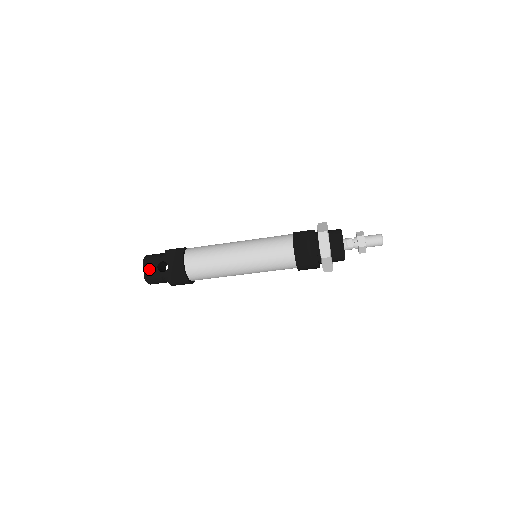
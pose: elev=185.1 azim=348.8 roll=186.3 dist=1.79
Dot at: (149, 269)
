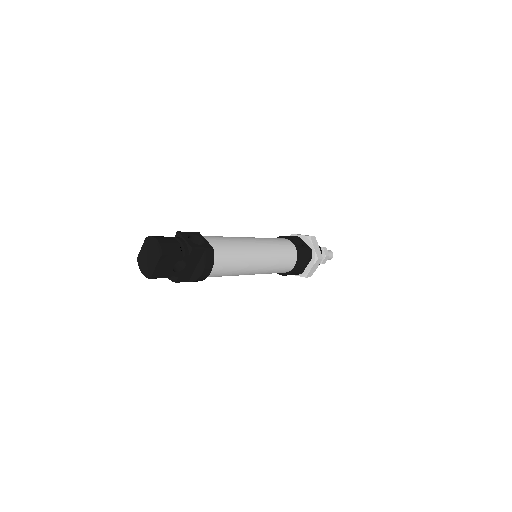
Dot at: (163, 268)
